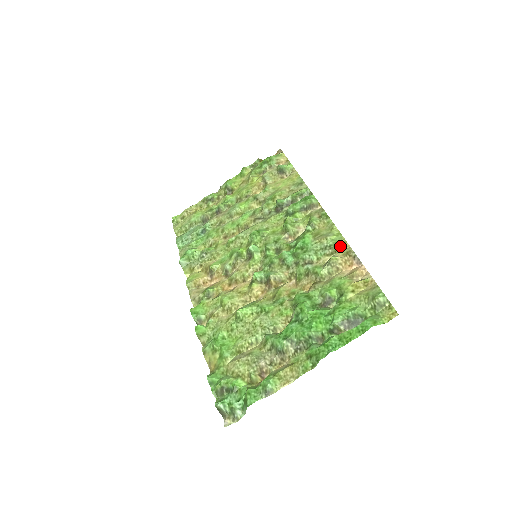
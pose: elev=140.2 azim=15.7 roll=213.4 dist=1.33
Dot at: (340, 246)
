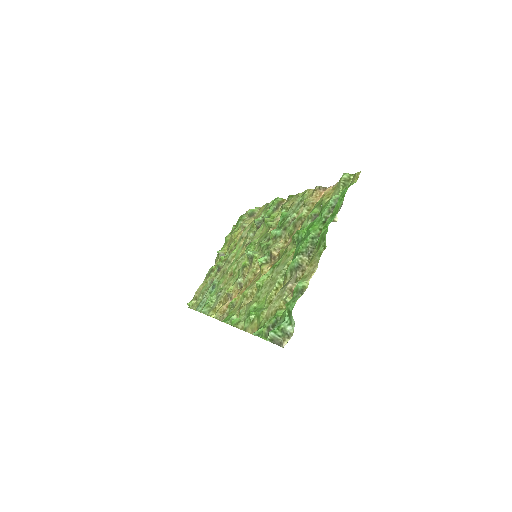
Dot at: (307, 195)
